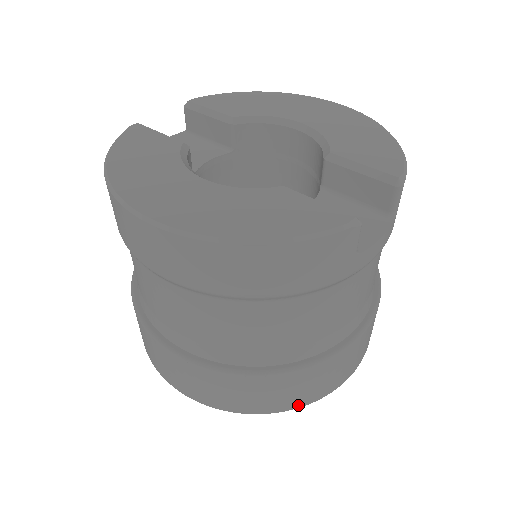
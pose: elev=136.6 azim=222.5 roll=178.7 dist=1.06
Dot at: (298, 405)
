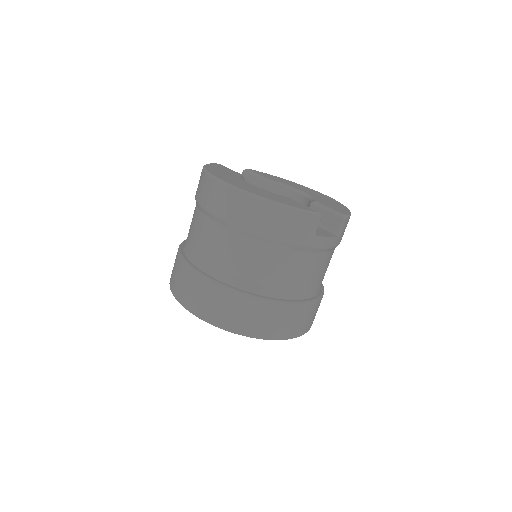
Dot at: (256, 335)
